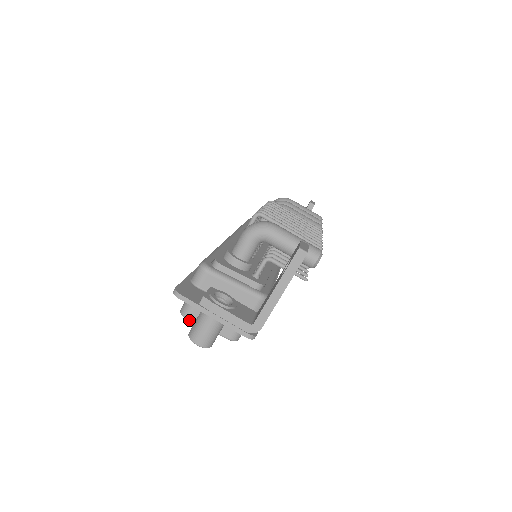
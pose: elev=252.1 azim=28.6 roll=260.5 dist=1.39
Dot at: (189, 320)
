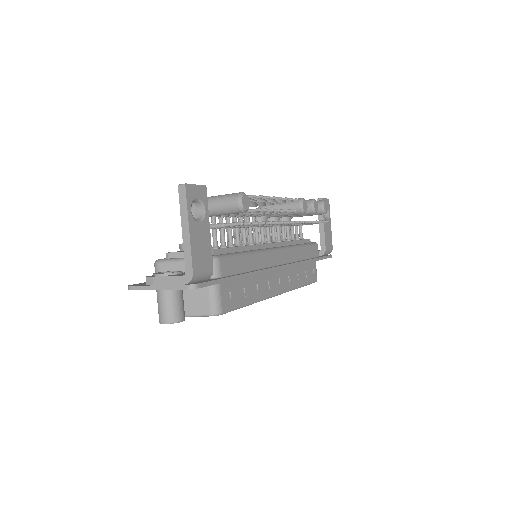
Dot at: occluded
